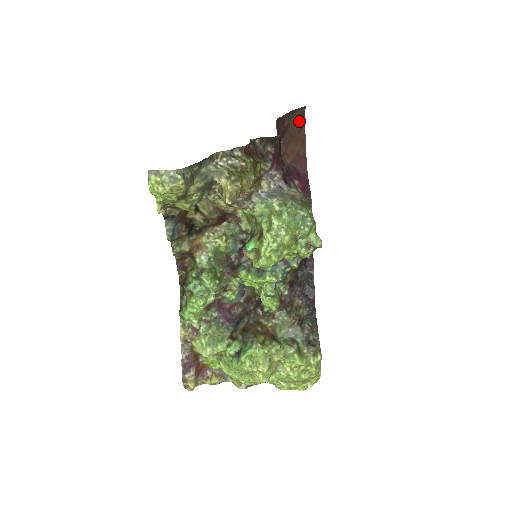
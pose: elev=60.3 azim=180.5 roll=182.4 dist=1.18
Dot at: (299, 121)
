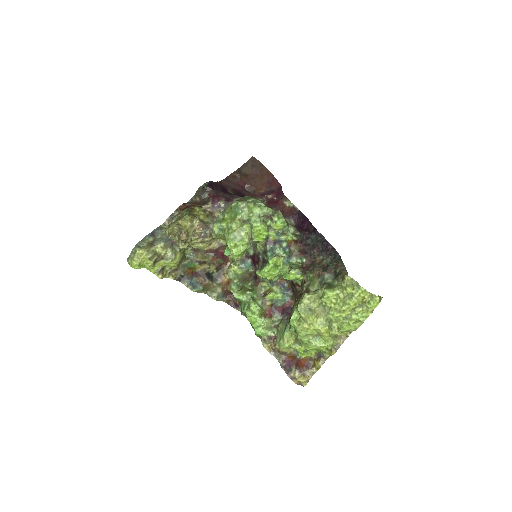
Dot at: (255, 167)
